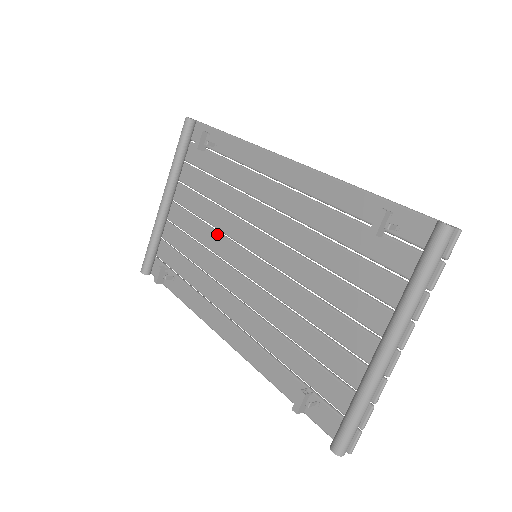
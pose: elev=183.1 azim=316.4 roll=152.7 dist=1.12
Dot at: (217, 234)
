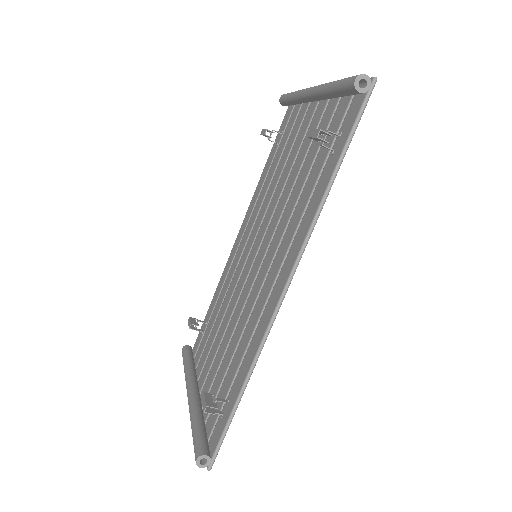
Dot at: (233, 314)
